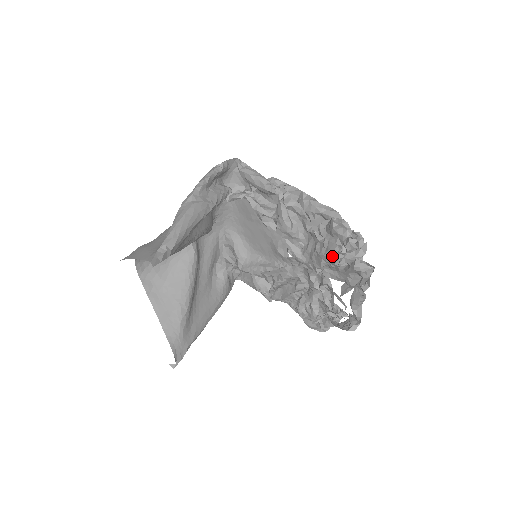
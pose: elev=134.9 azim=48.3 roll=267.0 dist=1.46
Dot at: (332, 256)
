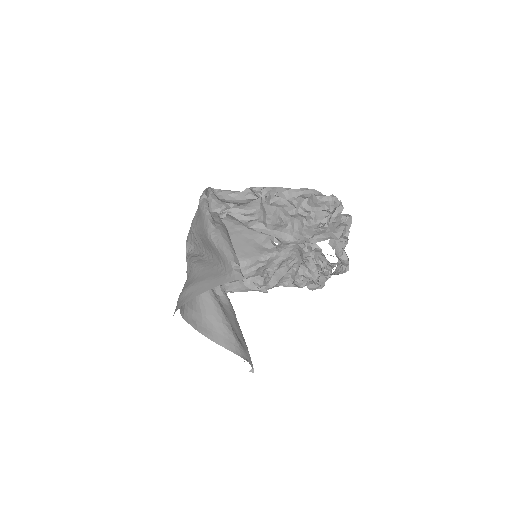
Dot at: (320, 222)
